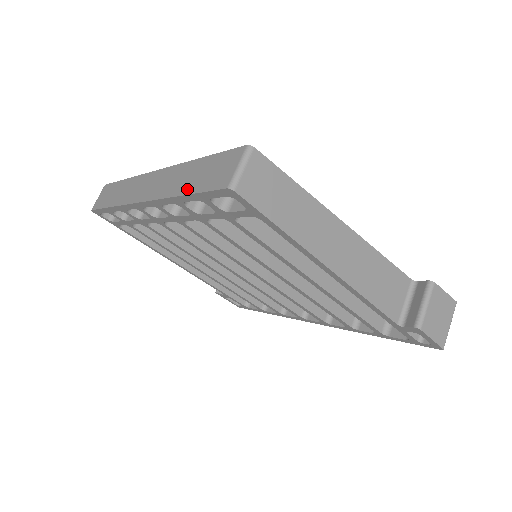
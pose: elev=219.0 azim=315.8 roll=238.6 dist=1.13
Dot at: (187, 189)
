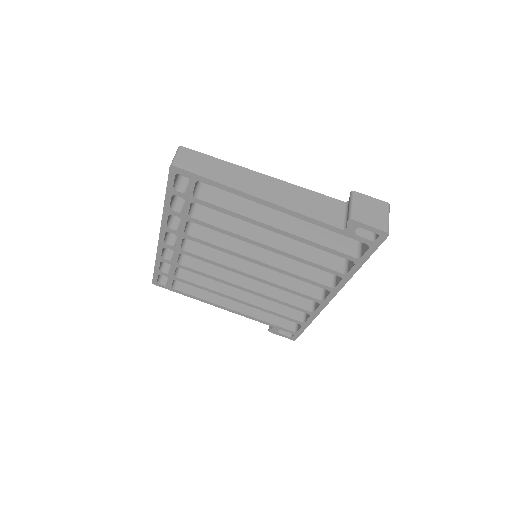
Dot at: (166, 195)
